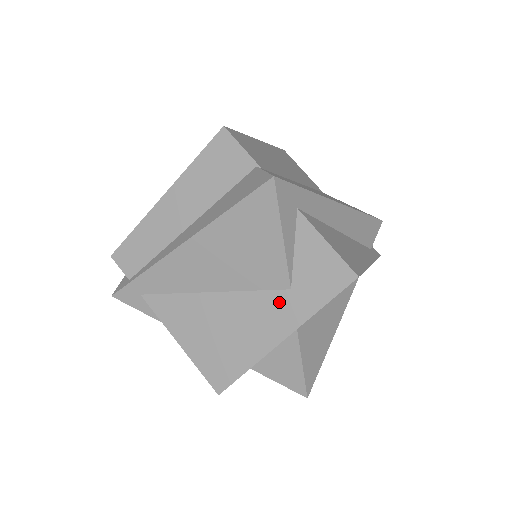
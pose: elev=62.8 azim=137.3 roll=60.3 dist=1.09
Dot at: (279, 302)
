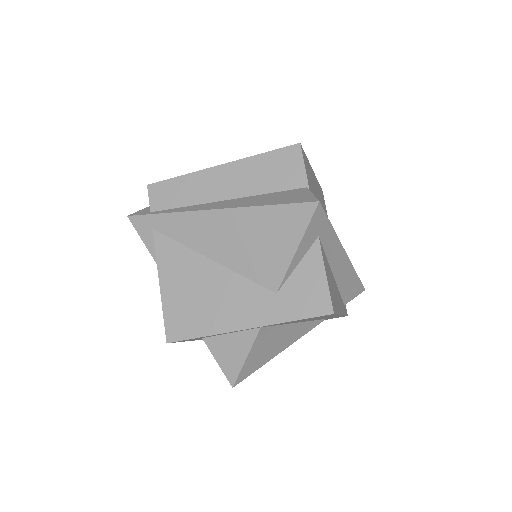
Dot at: (261, 298)
